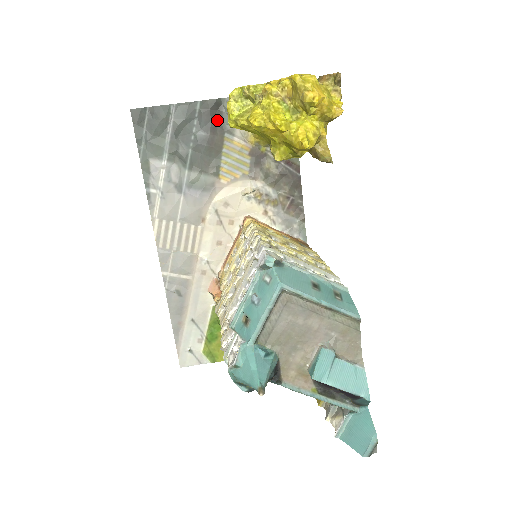
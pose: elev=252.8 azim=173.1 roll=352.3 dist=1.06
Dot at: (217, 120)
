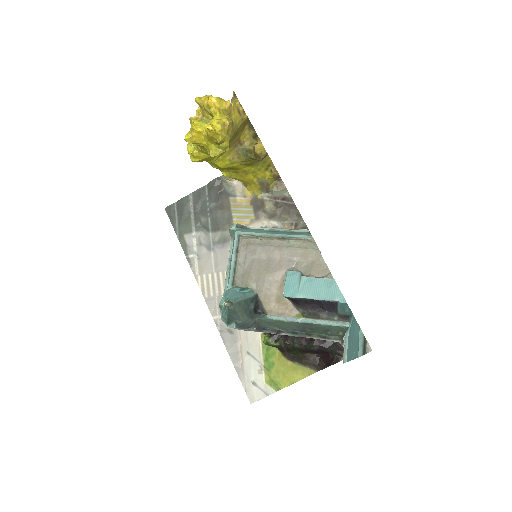
Dot at: (221, 191)
